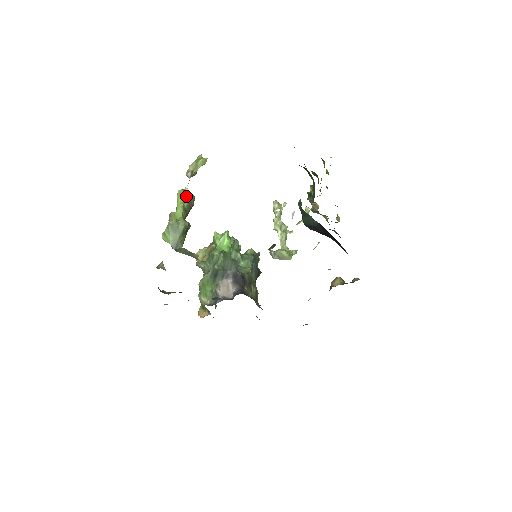
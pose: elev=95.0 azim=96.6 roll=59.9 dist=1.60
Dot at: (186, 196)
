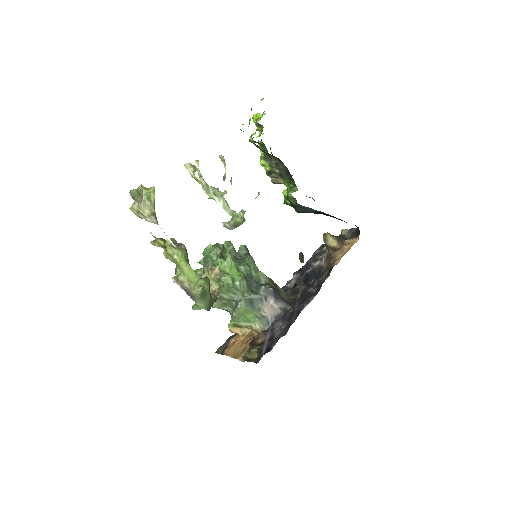
Dot at: (184, 253)
